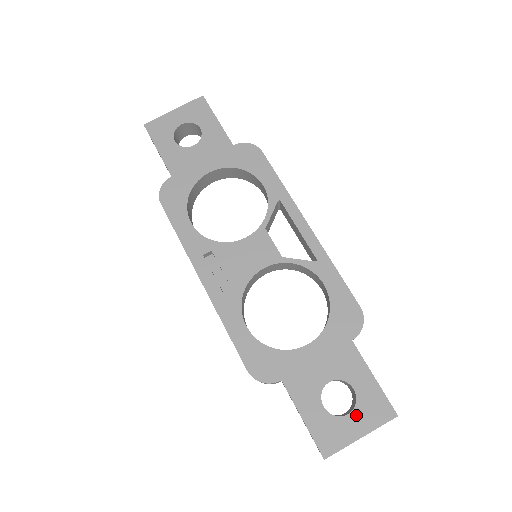
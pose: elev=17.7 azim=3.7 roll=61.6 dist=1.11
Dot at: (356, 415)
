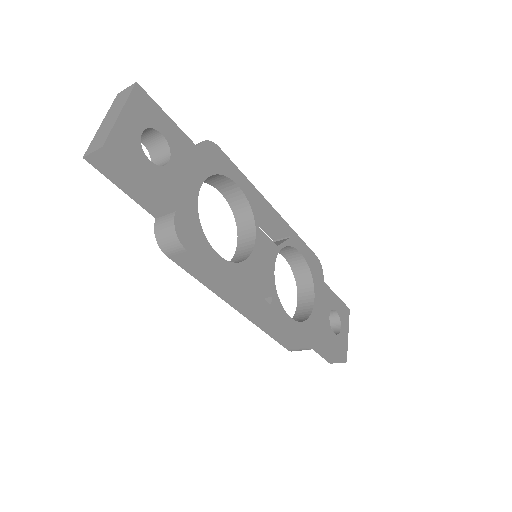
Dot at: (343, 325)
